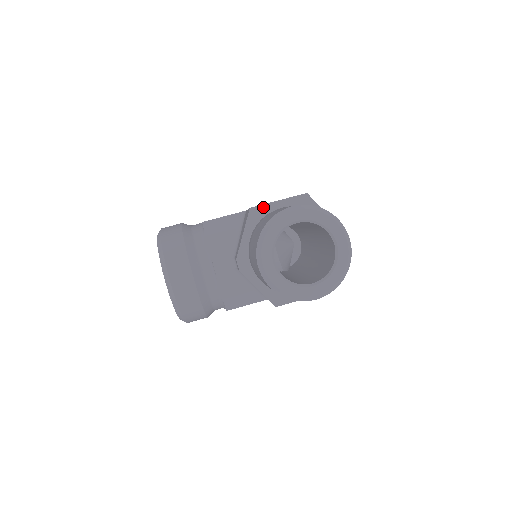
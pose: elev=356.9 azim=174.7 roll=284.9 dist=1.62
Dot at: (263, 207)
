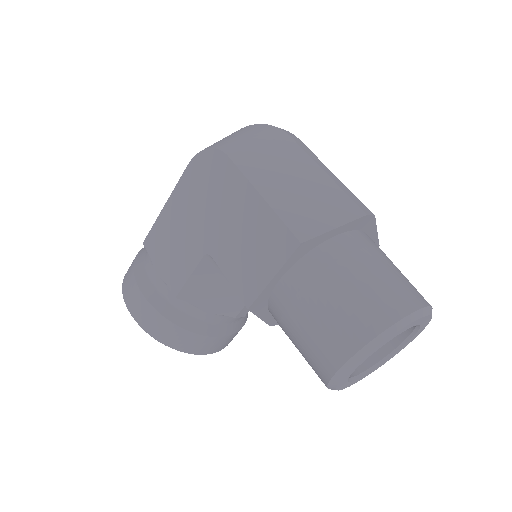
Dot at: (261, 296)
